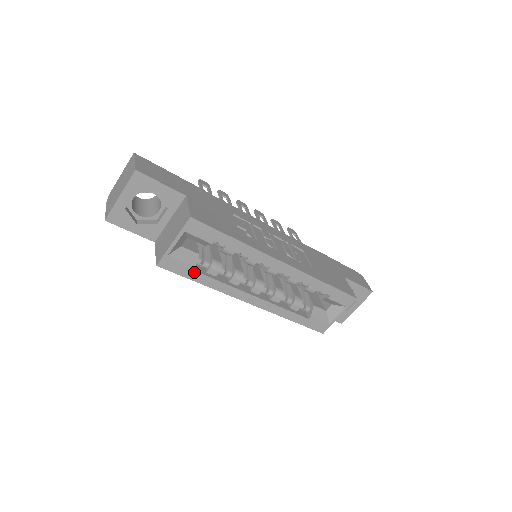
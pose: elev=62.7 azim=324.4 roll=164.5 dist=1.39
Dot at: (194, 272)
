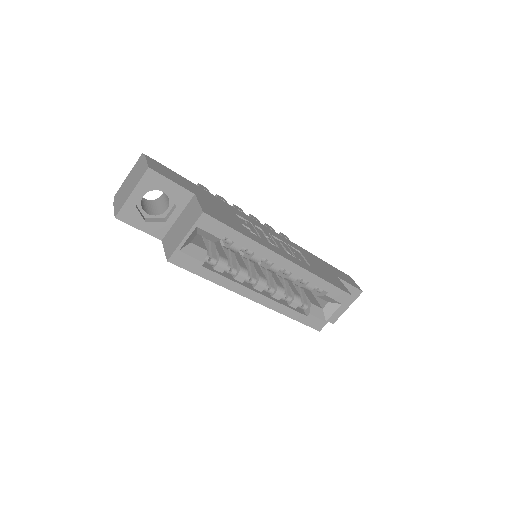
Dot at: (203, 268)
